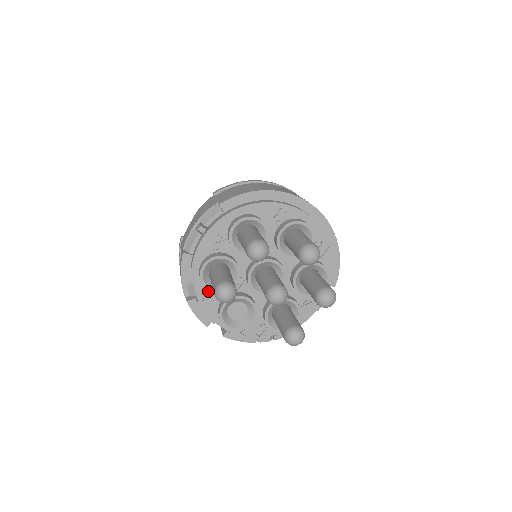
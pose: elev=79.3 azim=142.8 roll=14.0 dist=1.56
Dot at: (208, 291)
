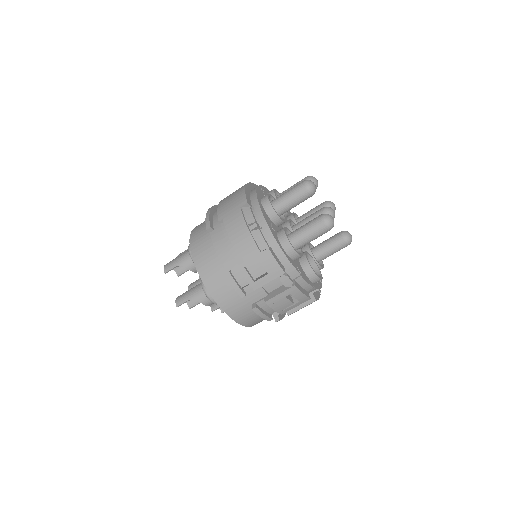
Dot at: (295, 265)
